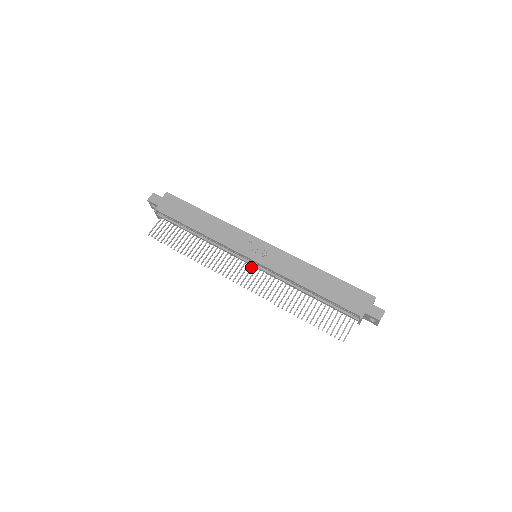
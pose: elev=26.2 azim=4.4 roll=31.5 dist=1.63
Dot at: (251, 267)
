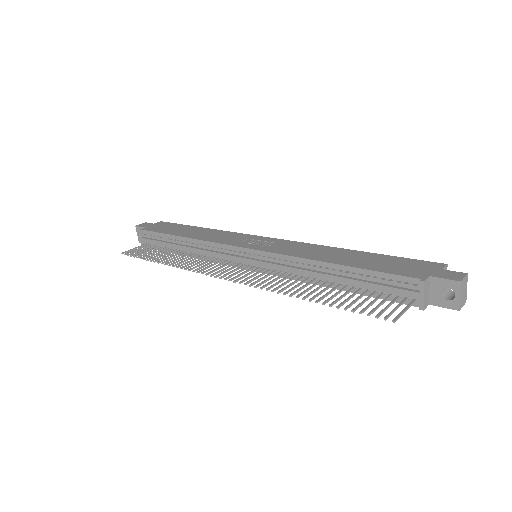
Dot at: (246, 266)
